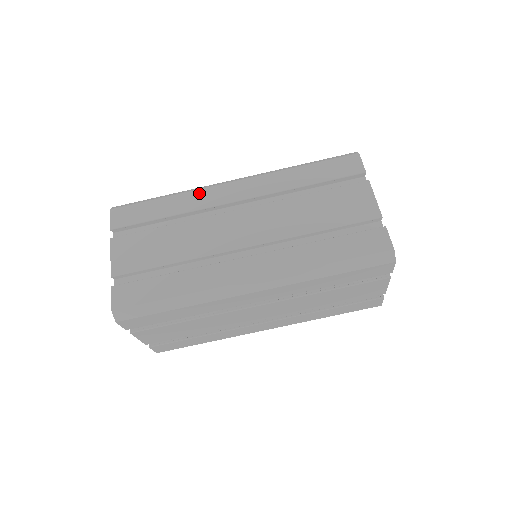
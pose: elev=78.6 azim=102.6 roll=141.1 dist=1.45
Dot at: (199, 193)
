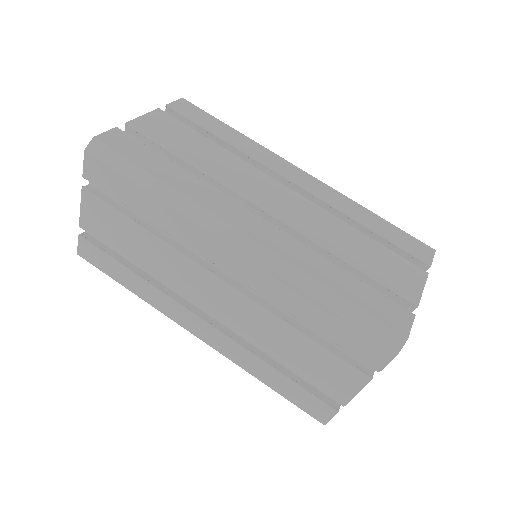
Dot at: (266, 151)
